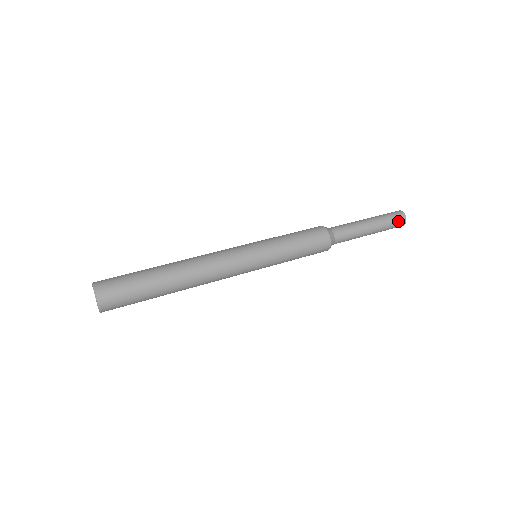
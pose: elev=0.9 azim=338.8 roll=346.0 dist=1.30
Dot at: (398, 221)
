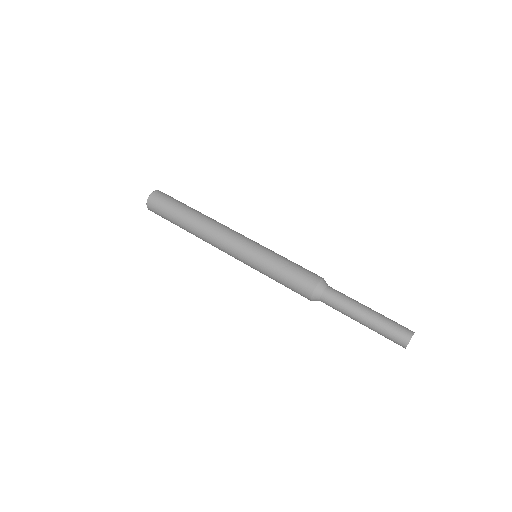
Dot at: (396, 340)
